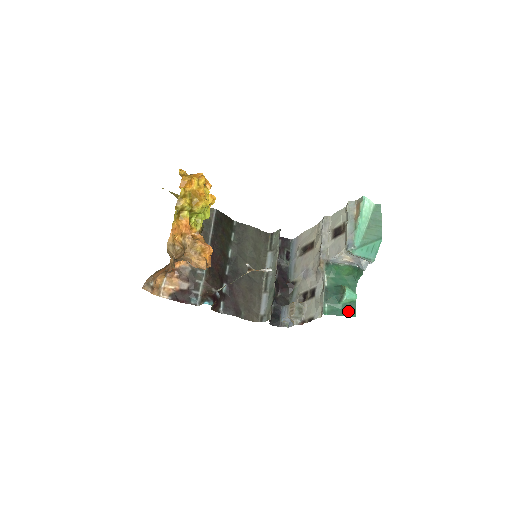
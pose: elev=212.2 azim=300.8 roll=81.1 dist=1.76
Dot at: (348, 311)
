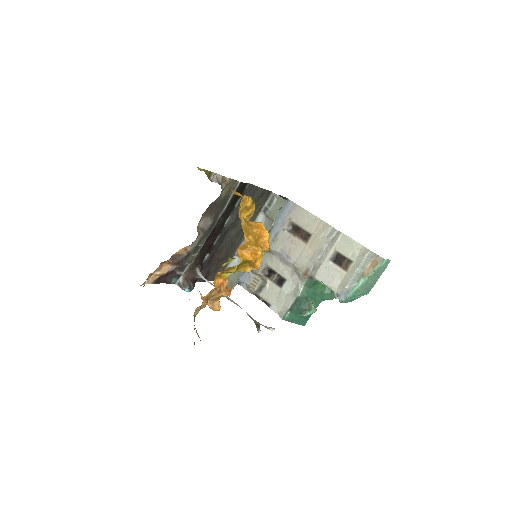
Dot at: (302, 321)
